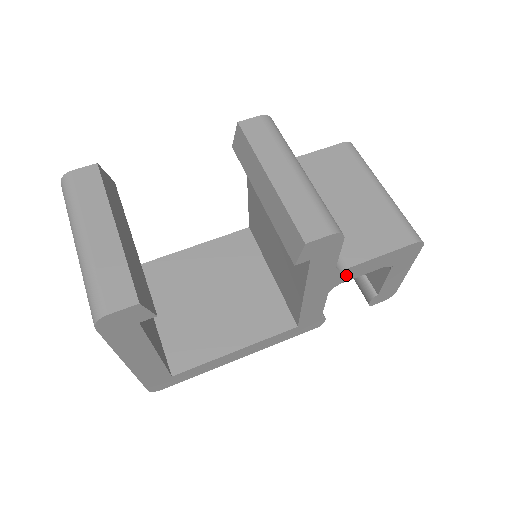
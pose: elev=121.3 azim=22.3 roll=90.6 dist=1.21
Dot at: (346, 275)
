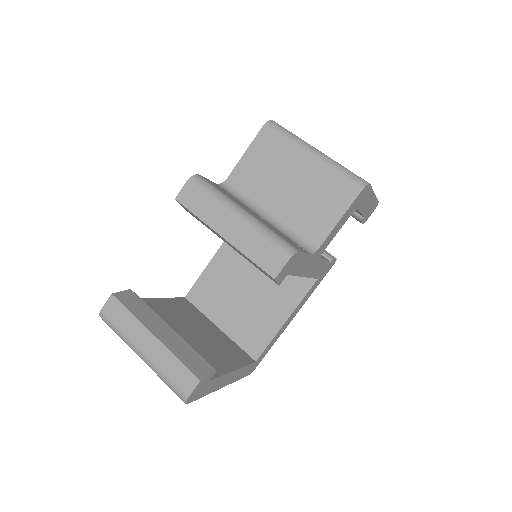
Dot at: (324, 246)
